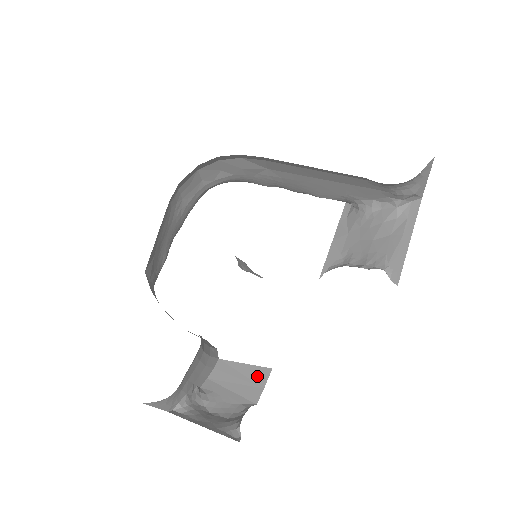
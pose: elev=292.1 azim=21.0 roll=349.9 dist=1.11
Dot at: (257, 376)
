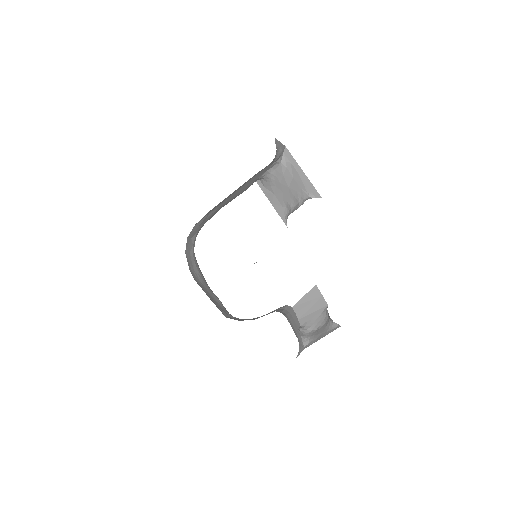
Dot at: (314, 295)
